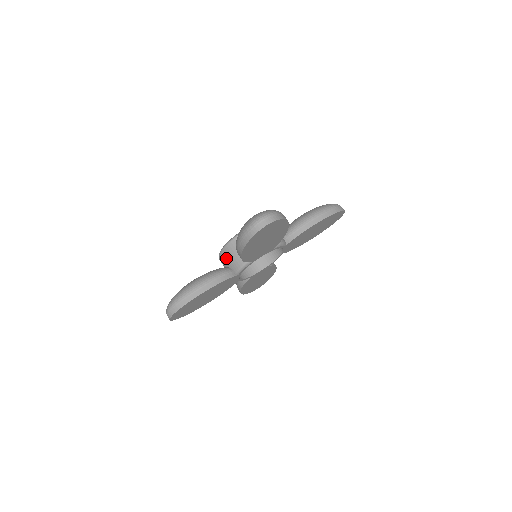
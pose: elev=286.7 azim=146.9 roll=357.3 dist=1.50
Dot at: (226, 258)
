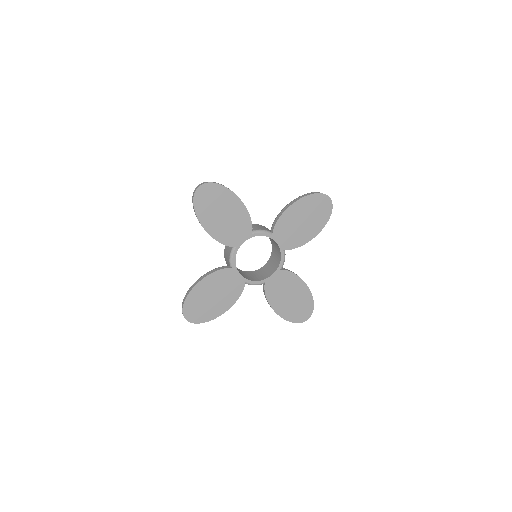
Dot at: (226, 260)
